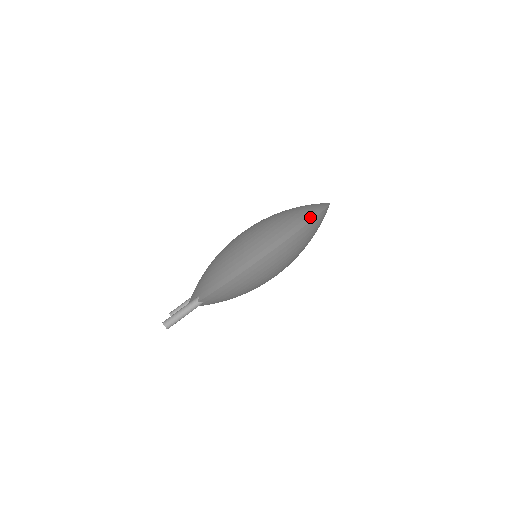
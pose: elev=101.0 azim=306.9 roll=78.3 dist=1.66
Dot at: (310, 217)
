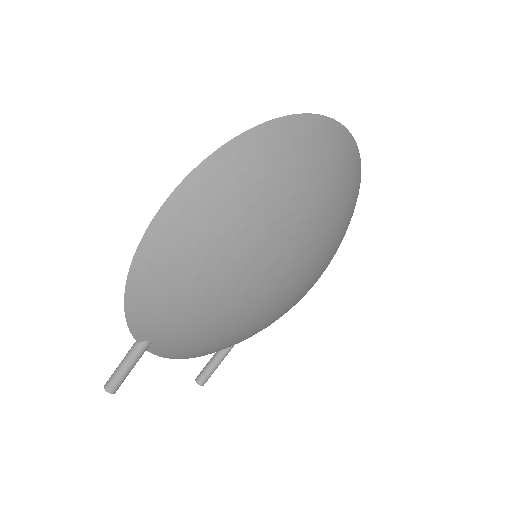
Dot at: (237, 138)
